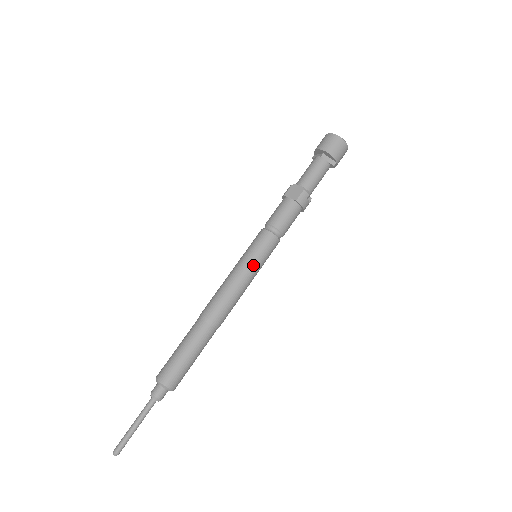
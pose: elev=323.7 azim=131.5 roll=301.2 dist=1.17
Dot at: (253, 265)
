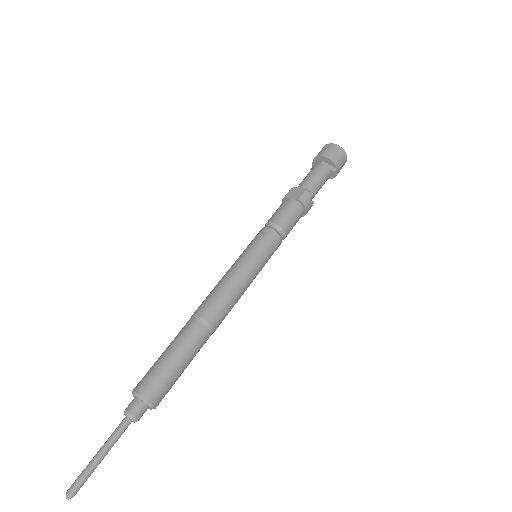
Dot at: (253, 261)
